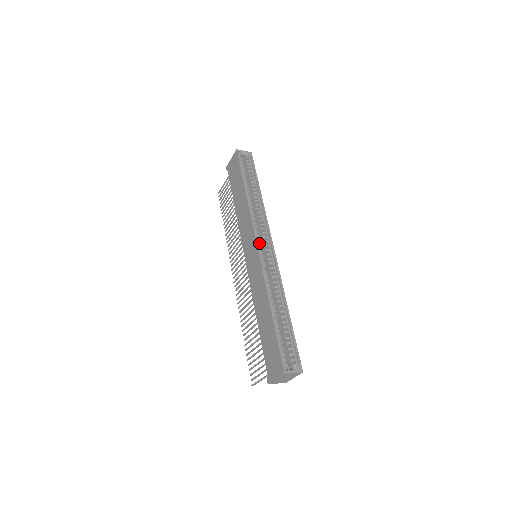
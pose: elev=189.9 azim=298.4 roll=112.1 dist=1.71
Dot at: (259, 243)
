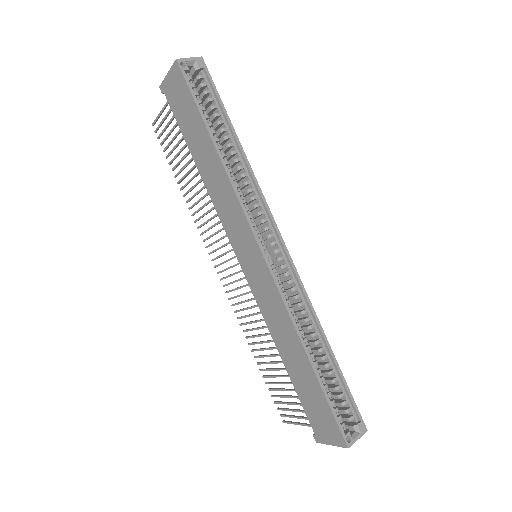
Dot at: (262, 244)
